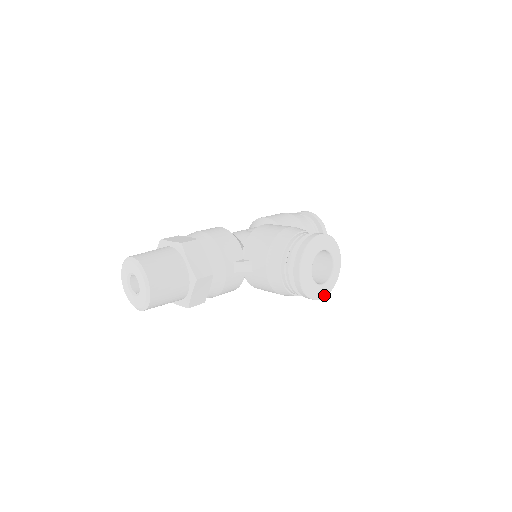
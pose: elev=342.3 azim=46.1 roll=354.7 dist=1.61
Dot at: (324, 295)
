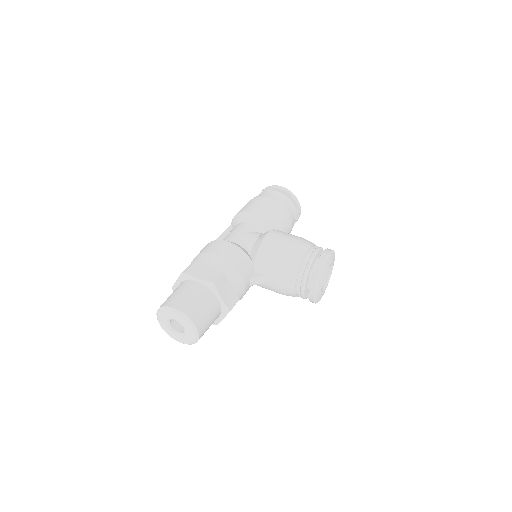
Dot at: (323, 294)
